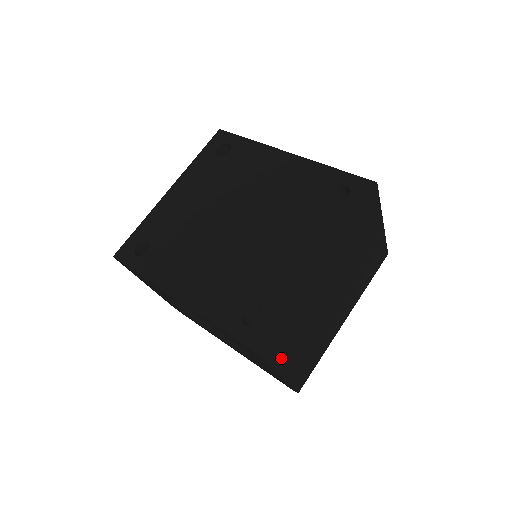
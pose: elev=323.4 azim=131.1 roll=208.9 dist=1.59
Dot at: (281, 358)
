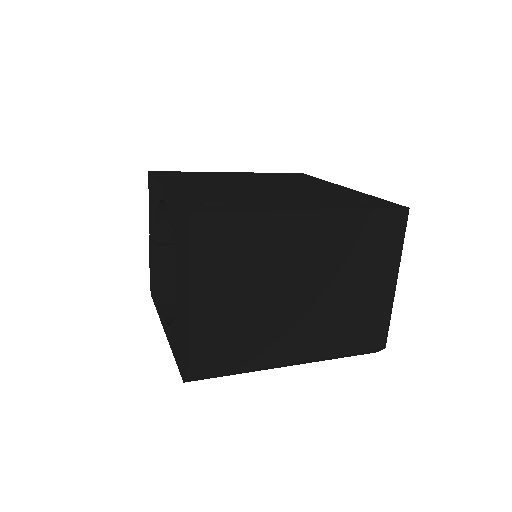
Dot at: (204, 269)
